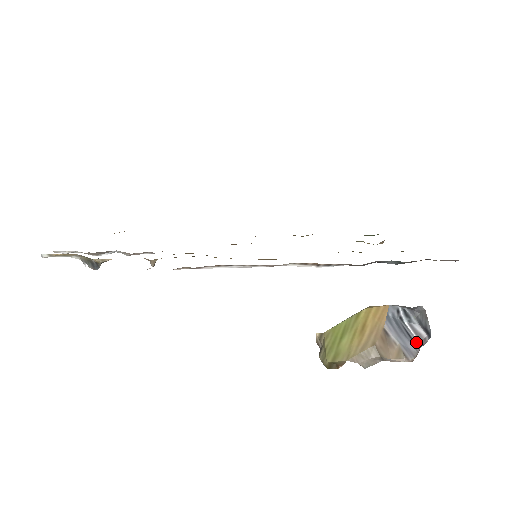
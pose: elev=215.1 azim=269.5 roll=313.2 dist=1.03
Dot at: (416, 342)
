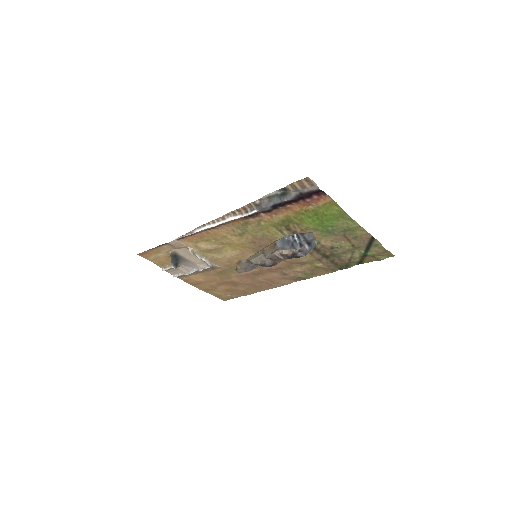
Dot at: (296, 248)
